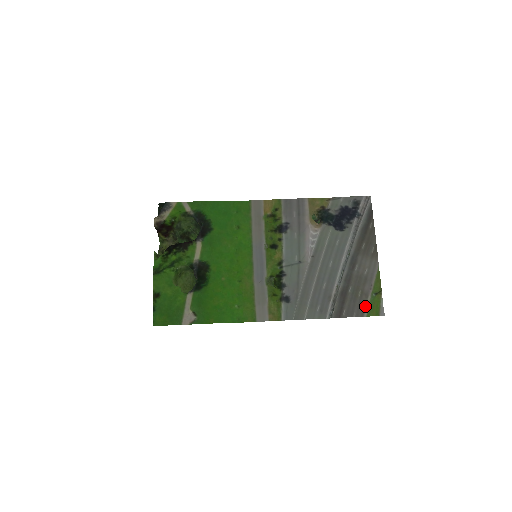
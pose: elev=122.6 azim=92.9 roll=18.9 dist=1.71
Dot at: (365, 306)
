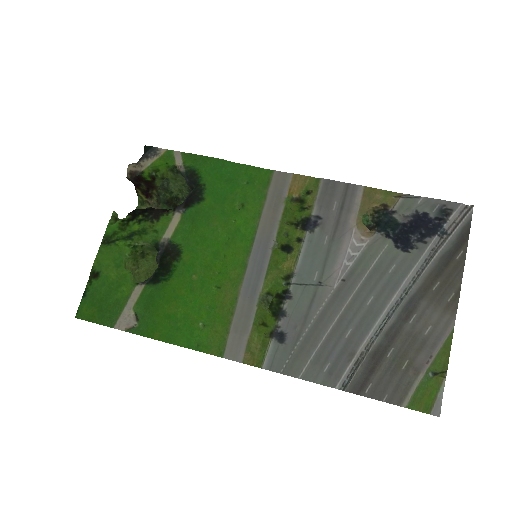
Dot at: (409, 389)
